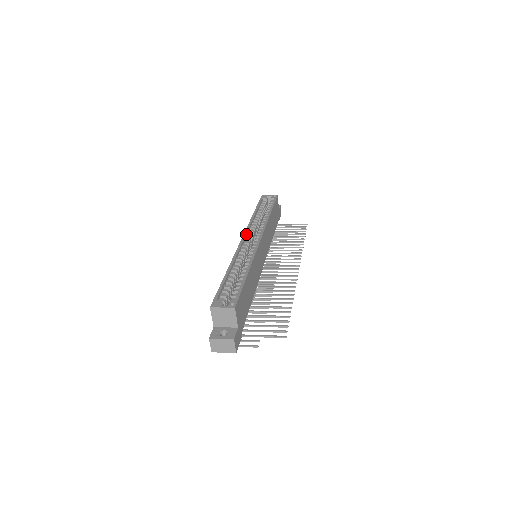
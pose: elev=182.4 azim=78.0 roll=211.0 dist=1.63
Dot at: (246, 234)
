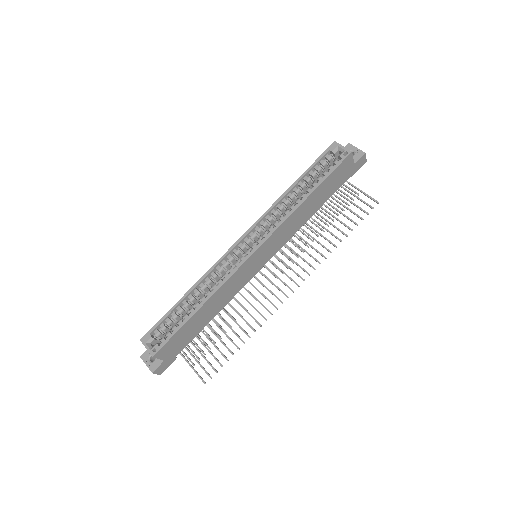
Dot at: (250, 231)
